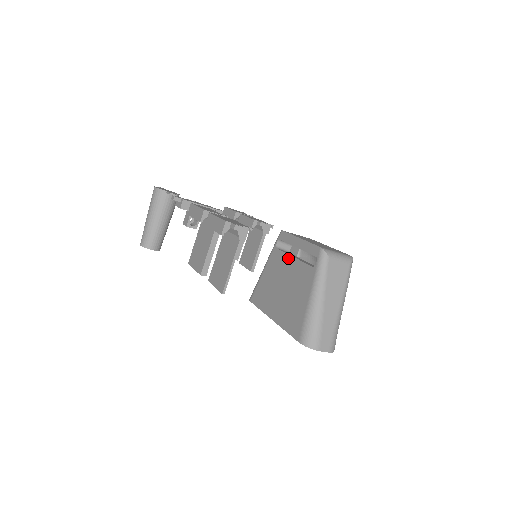
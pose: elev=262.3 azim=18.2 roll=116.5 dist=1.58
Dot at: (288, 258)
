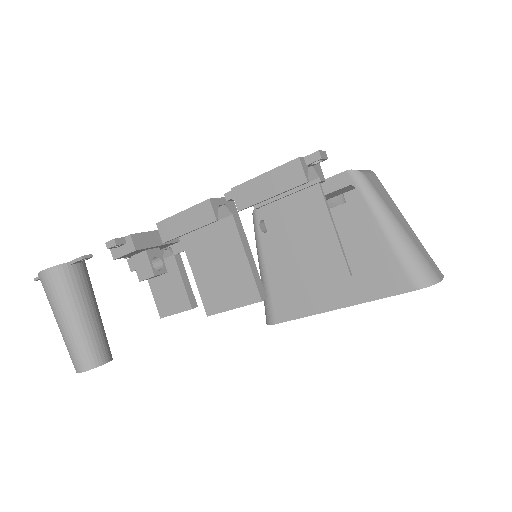
Dot at: occluded
